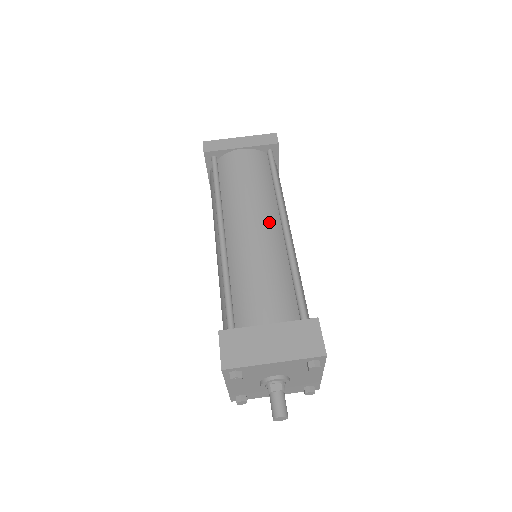
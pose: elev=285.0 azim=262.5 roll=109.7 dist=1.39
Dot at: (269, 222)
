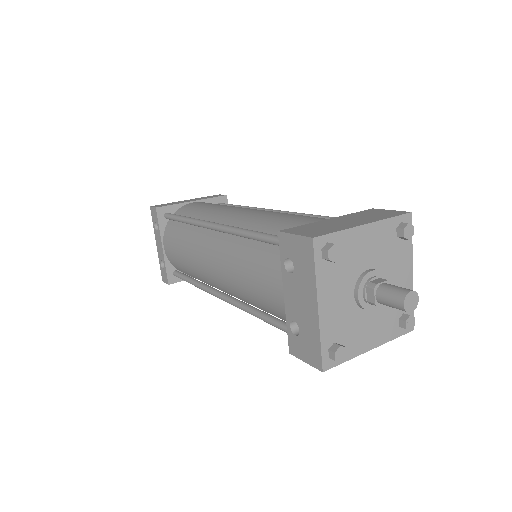
Dot at: occluded
